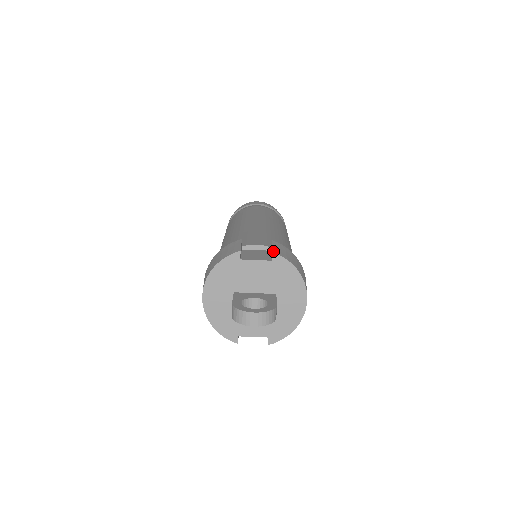
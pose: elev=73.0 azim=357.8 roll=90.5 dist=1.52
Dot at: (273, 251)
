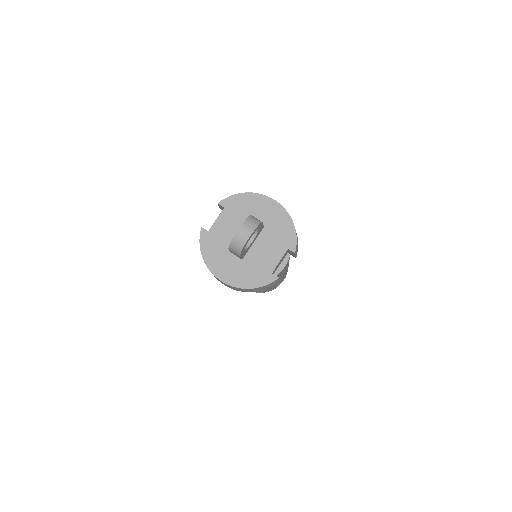
Dot at: (218, 203)
